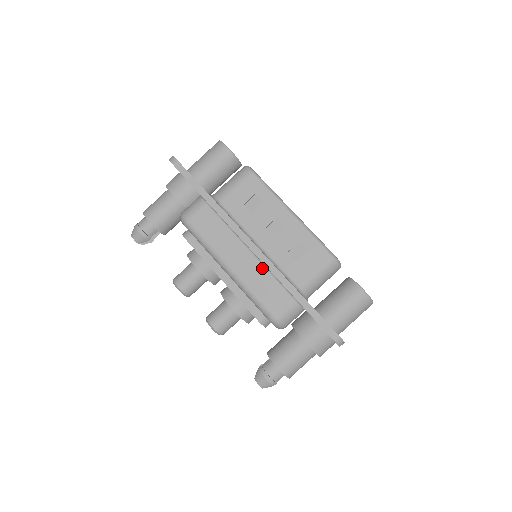
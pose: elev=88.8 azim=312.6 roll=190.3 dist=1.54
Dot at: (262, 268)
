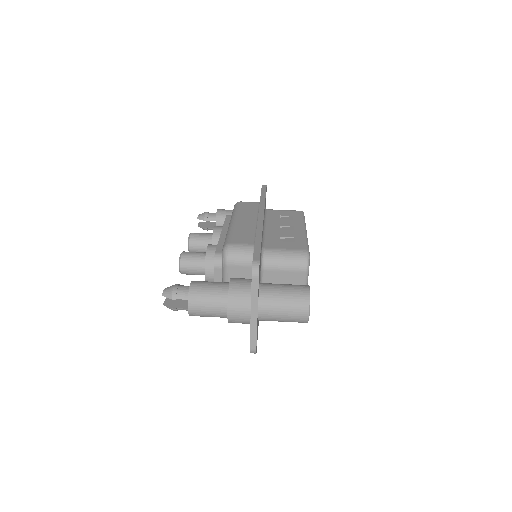
Dot at: (254, 228)
